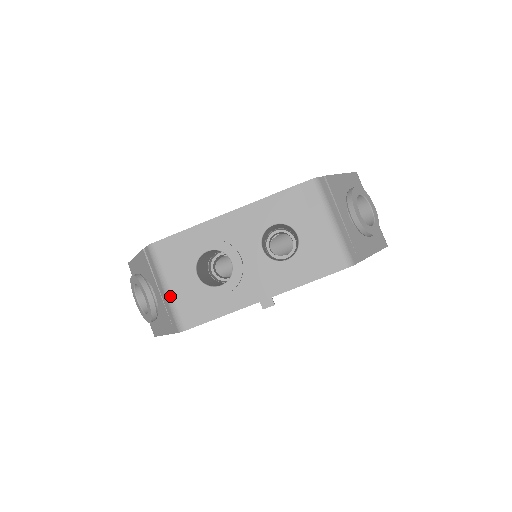
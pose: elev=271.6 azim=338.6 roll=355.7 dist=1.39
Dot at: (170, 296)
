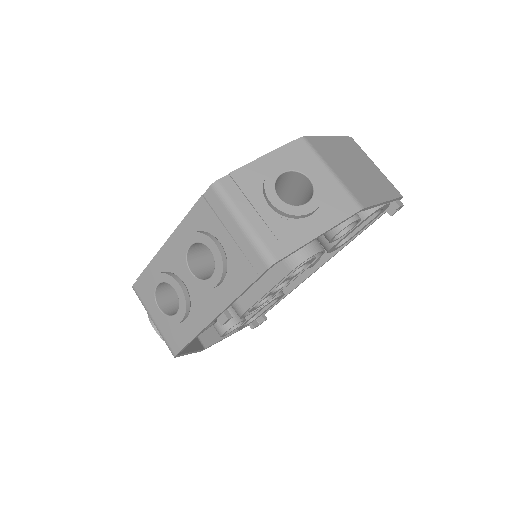
Dot at: (157, 328)
